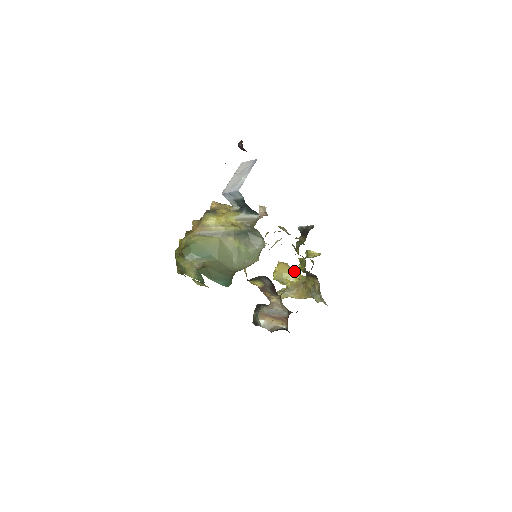
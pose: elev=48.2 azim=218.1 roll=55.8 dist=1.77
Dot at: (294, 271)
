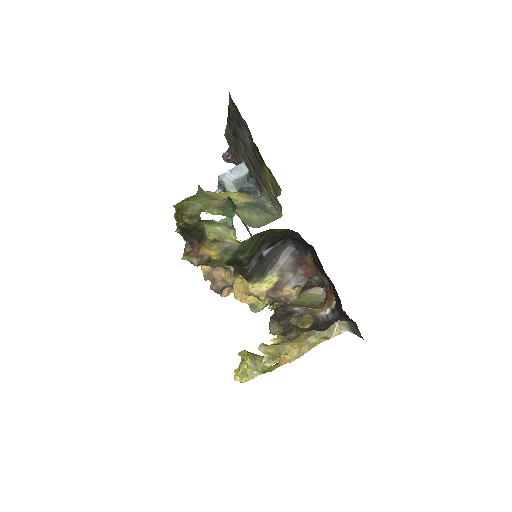
Dot at: occluded
